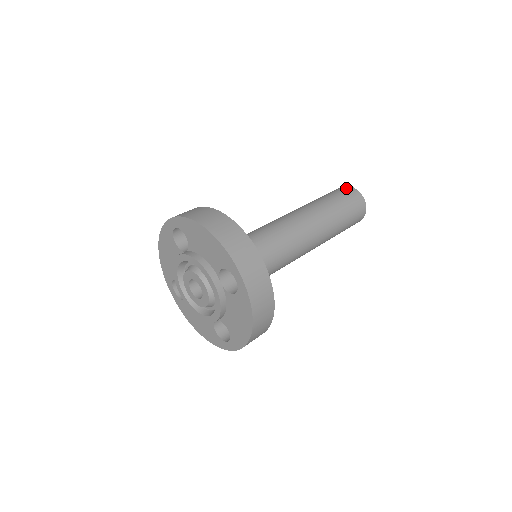
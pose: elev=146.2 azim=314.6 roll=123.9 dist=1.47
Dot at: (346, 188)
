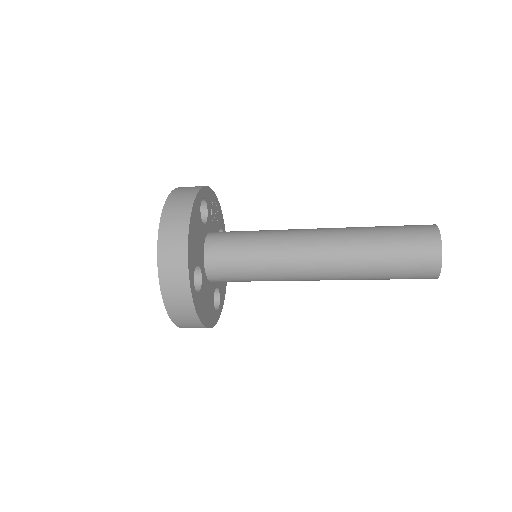
Dot at: occluded
